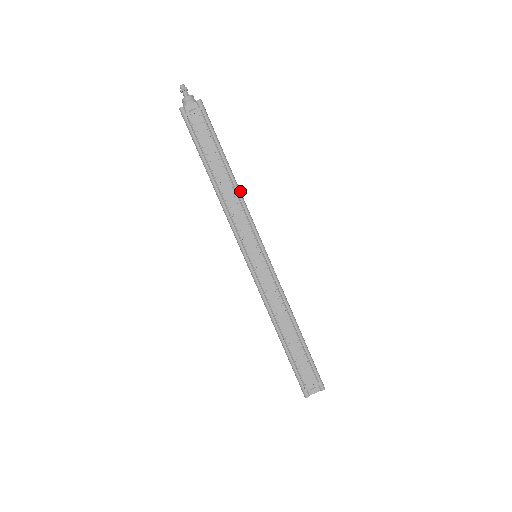
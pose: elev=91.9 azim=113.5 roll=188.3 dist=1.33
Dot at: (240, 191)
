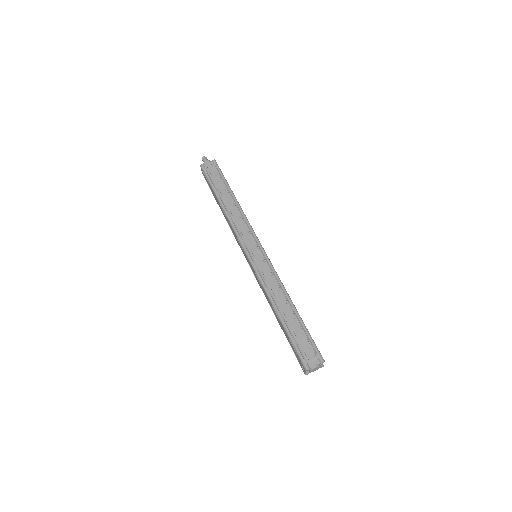
Dot at: occluded
